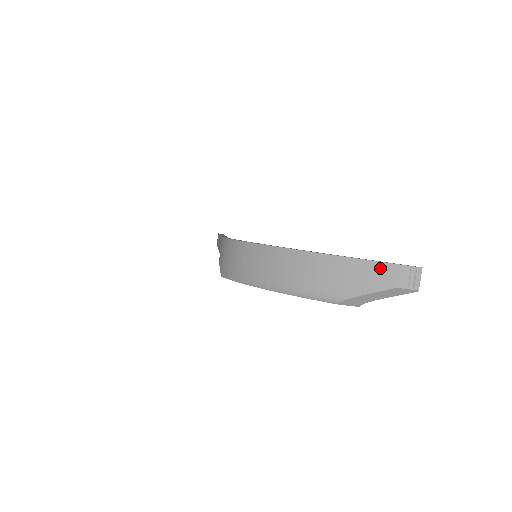
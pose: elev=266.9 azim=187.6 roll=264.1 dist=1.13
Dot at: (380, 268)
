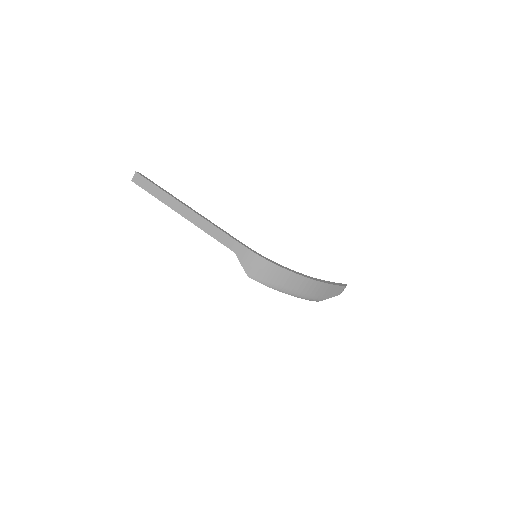
Dot at: (339, 288)
